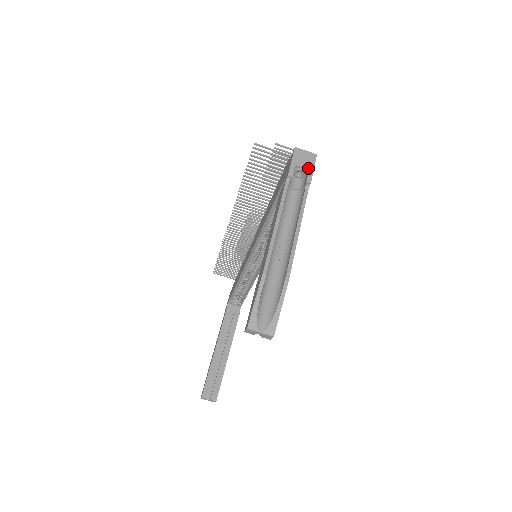
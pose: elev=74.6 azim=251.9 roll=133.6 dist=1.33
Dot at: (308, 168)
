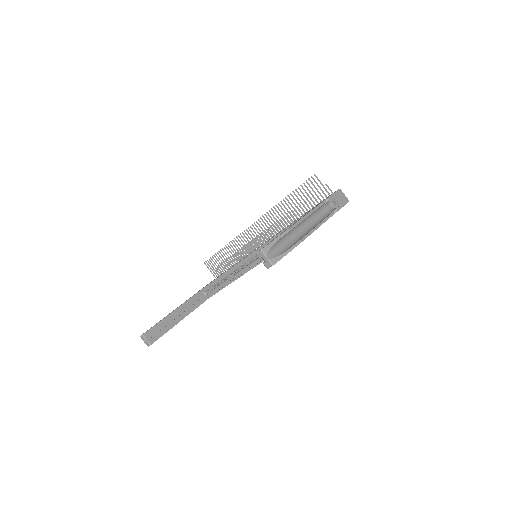
Dot at: (341, 203)
